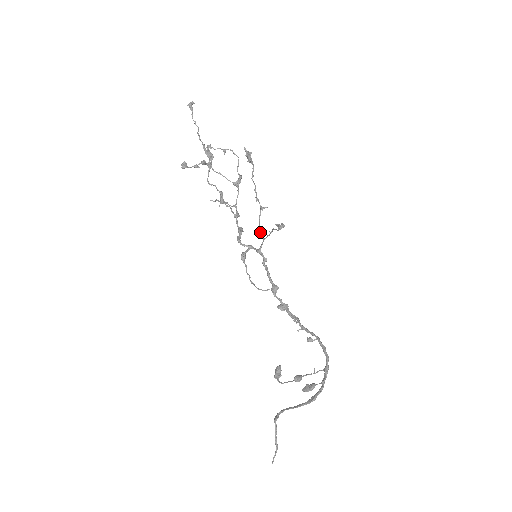
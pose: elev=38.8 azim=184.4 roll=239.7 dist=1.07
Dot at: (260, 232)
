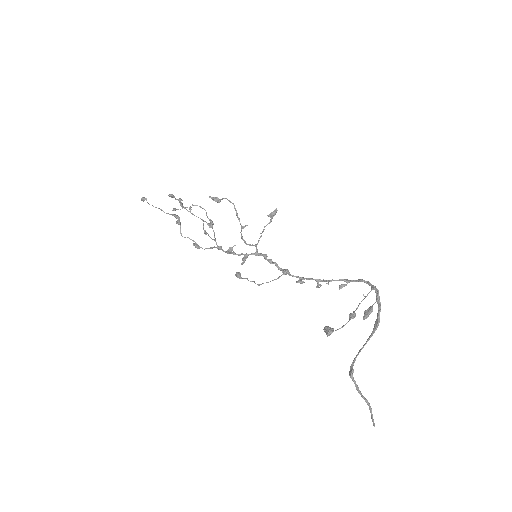
Dot at: (249, 245)
